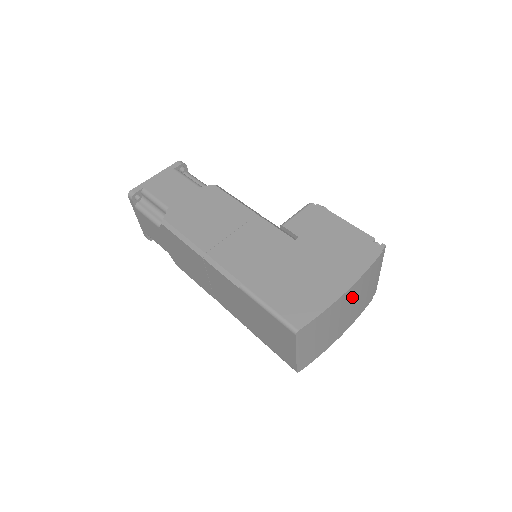
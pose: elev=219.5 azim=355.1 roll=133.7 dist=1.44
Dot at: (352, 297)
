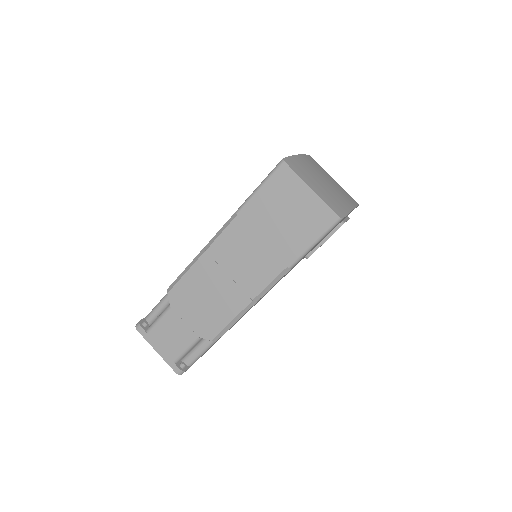
Dot at: (318, 169)
